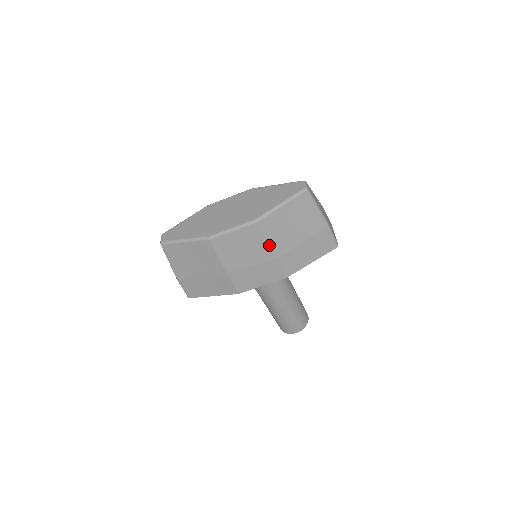
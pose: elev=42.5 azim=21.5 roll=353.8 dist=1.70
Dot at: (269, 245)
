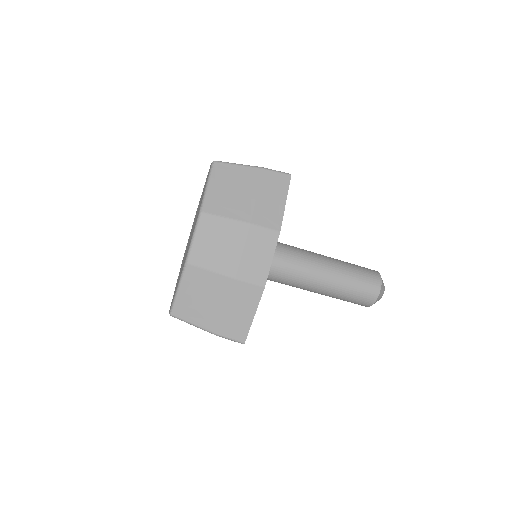
Dot at: (232, 220)
